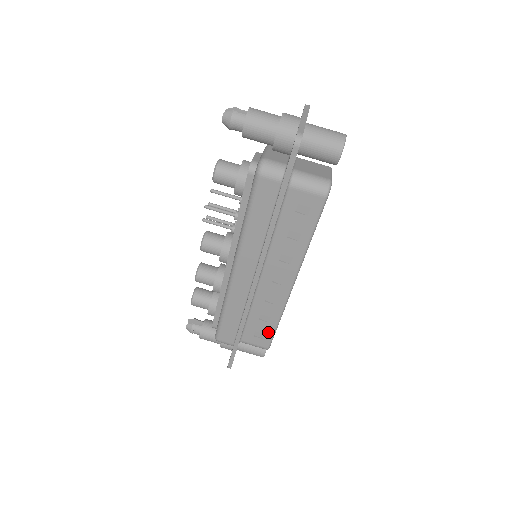
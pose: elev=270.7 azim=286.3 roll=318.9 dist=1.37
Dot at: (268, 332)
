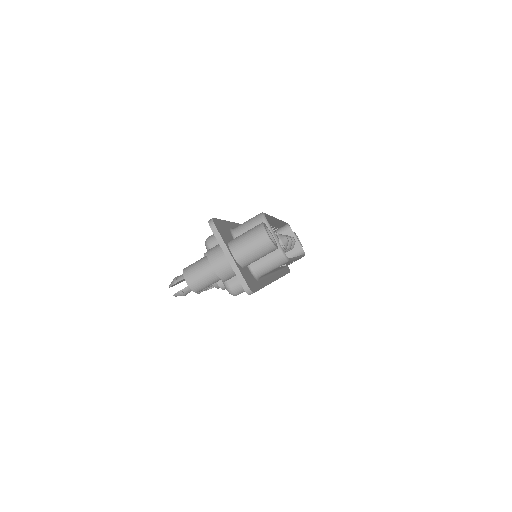
Dot at: occluded
